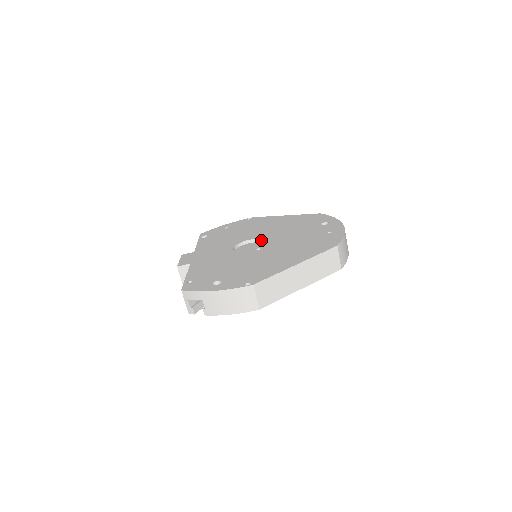
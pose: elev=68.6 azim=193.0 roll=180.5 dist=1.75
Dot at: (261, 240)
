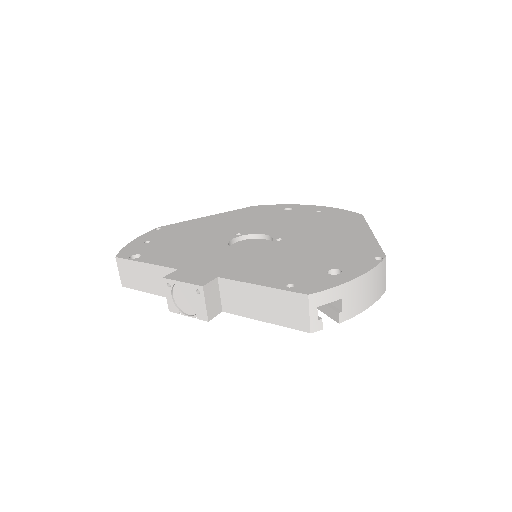
Dot at: (250, 235)
